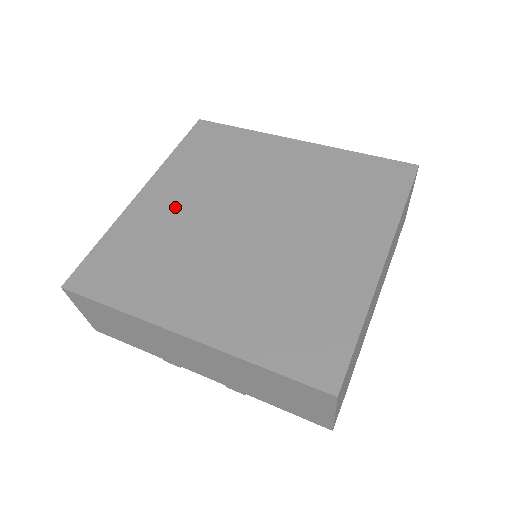
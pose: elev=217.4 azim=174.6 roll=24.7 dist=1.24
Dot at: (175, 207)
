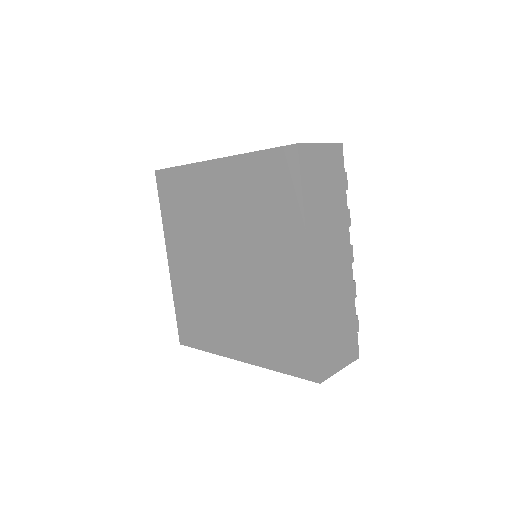
Dot at: (188, 267)
